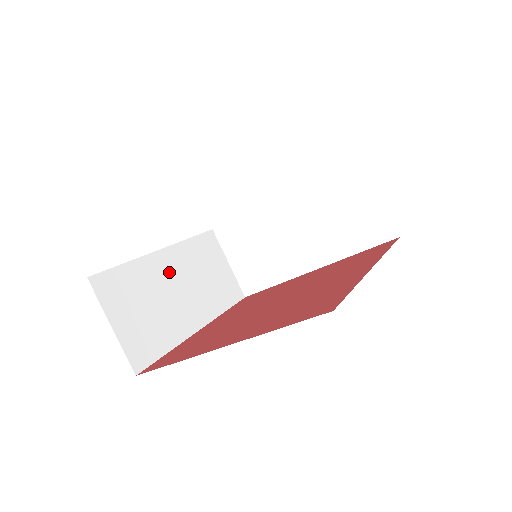
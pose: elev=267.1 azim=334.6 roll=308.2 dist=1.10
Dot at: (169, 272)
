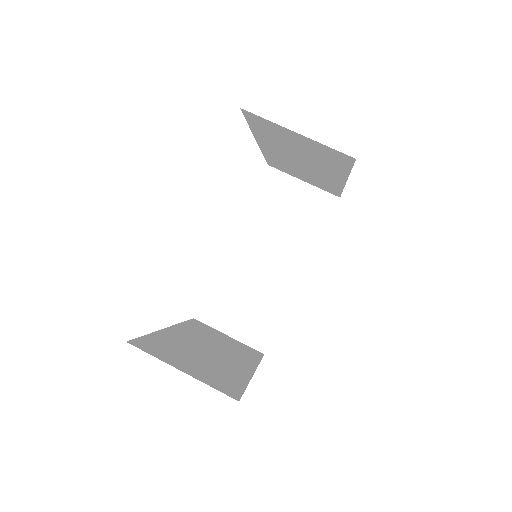
Dot at: (189, 340)
